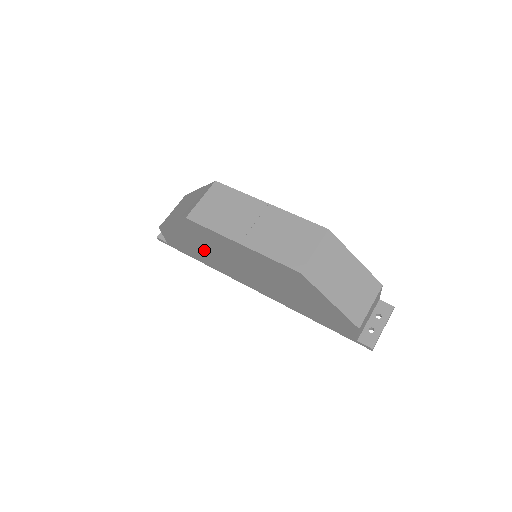
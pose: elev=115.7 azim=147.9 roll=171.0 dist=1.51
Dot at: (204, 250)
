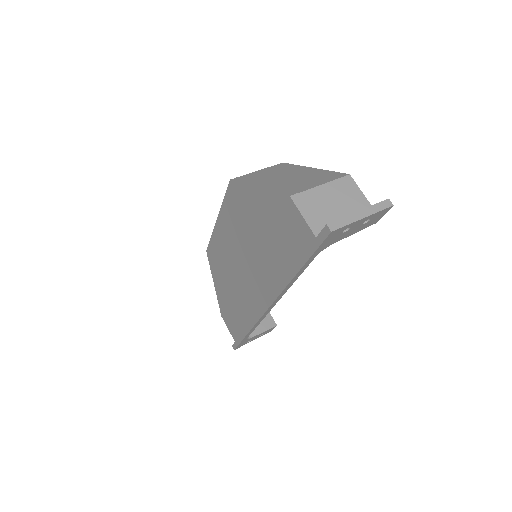
Dot at: (232, 294)
